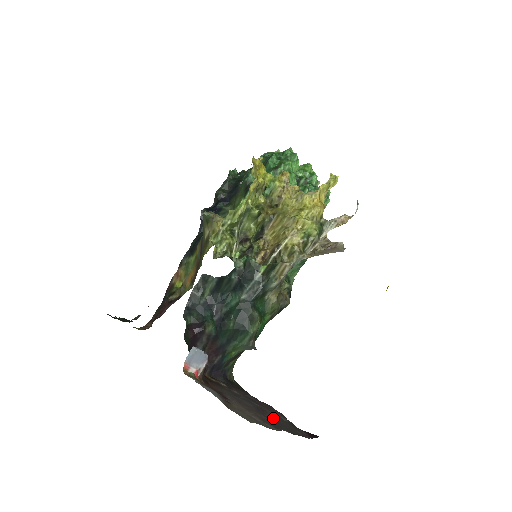
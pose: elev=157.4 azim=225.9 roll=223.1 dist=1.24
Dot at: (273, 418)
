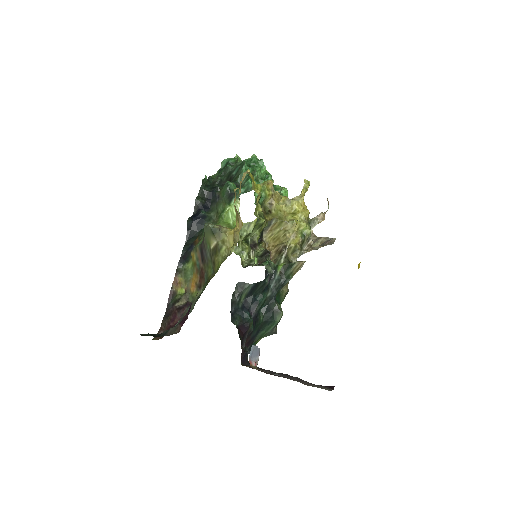
Dot at: occluded
